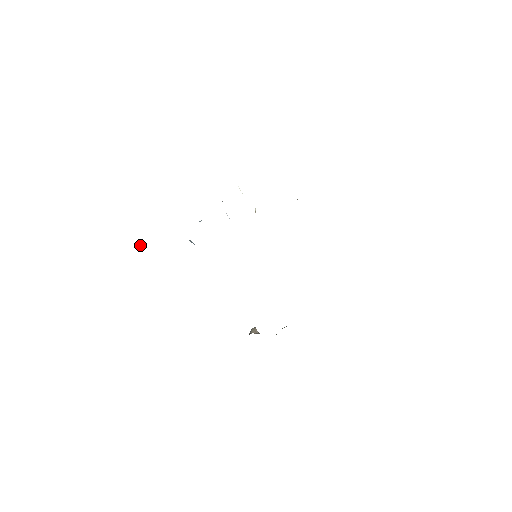
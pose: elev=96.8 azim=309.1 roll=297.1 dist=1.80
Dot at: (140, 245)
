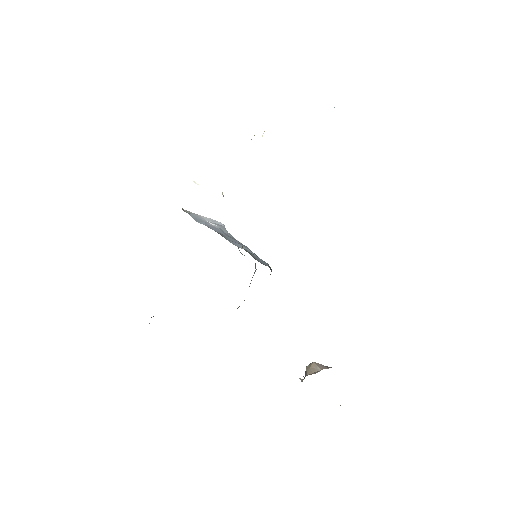
Dot at: occluded
